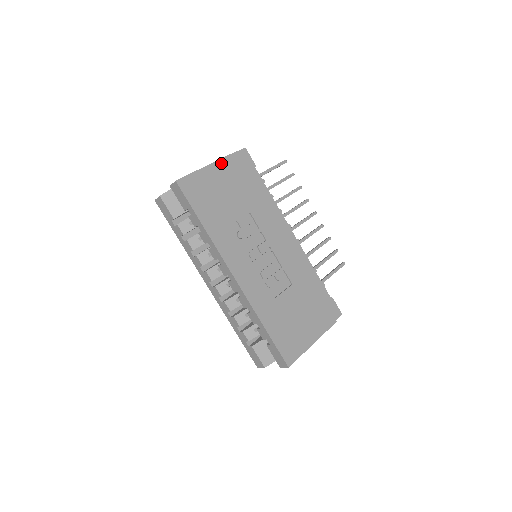
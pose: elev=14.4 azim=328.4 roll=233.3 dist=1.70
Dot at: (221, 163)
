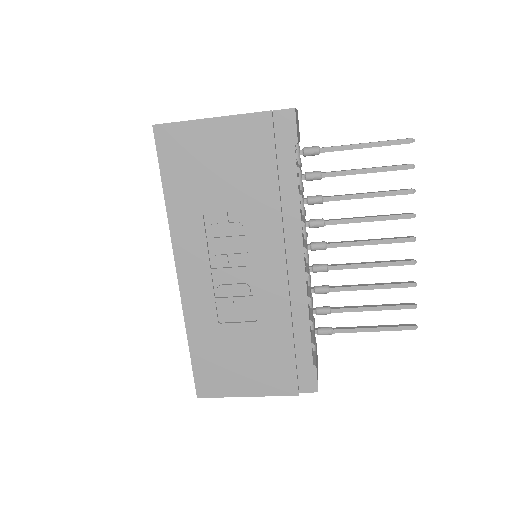
Dot at: (234, 121)
